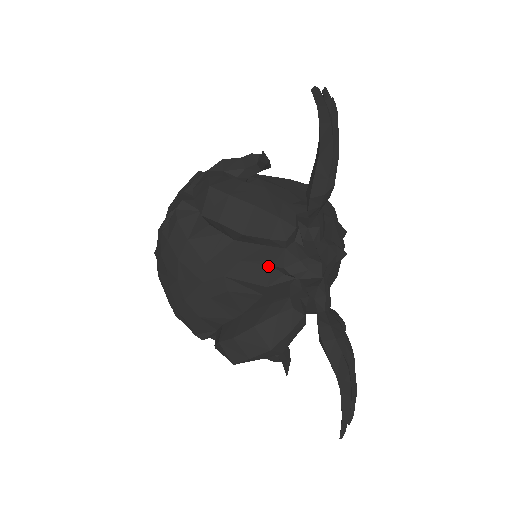
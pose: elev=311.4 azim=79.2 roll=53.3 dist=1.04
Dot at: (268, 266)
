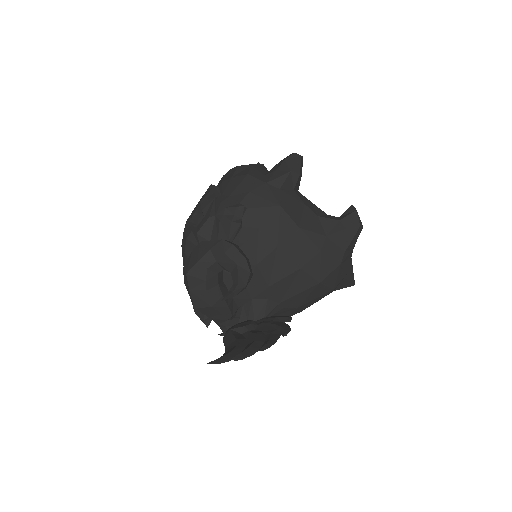
Dot at: occluded
